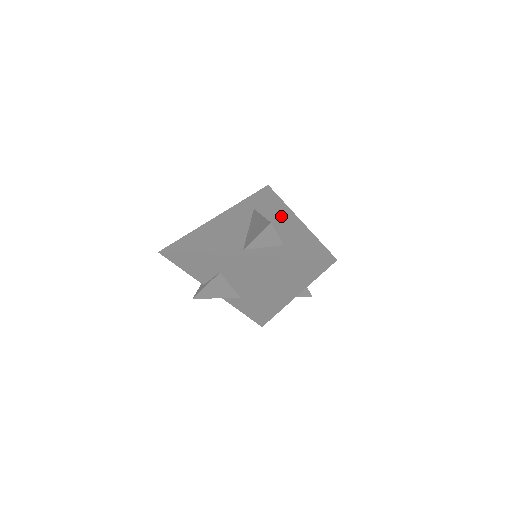
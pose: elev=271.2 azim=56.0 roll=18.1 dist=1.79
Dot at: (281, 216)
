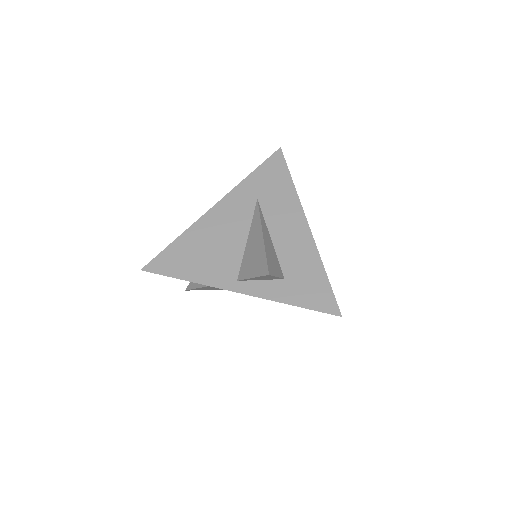
Dot at: (289, 220)
